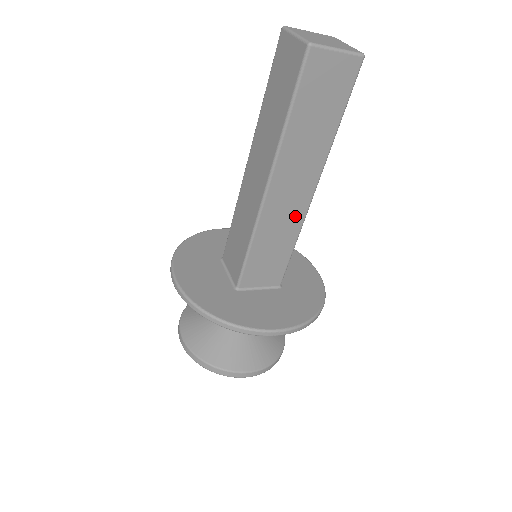
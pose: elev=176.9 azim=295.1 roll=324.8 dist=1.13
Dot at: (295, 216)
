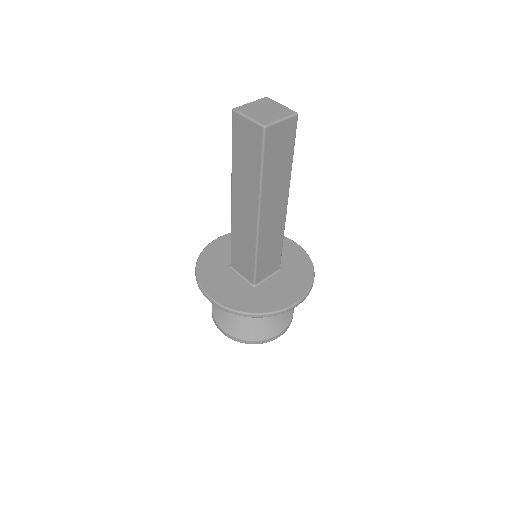
Dot at: (279, 224)
